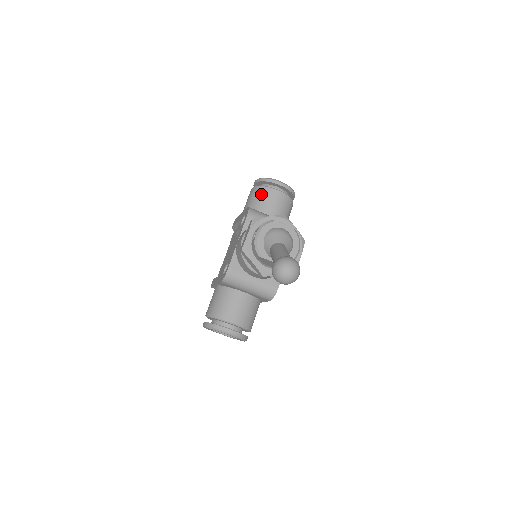
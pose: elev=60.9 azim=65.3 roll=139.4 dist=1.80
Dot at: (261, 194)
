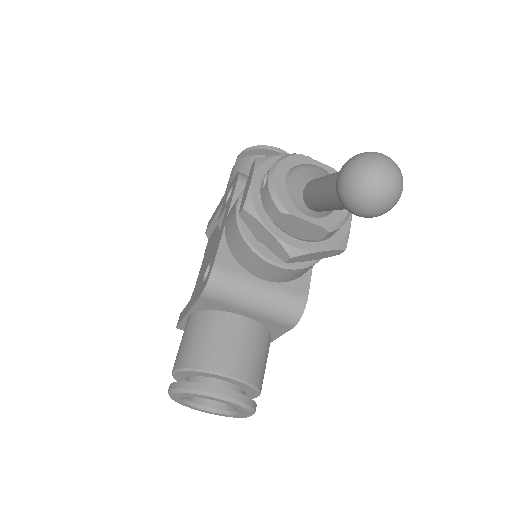
Dot at: (251, 165)
